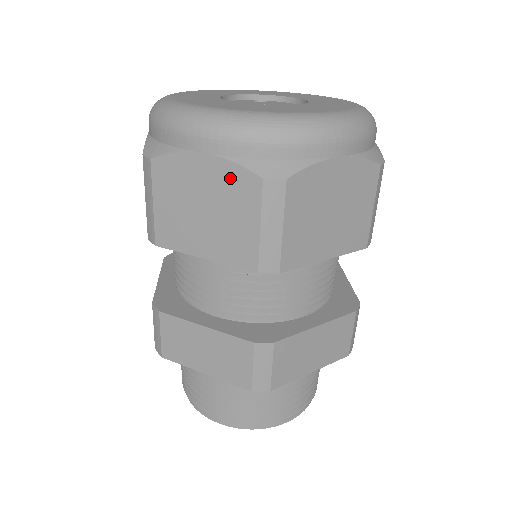
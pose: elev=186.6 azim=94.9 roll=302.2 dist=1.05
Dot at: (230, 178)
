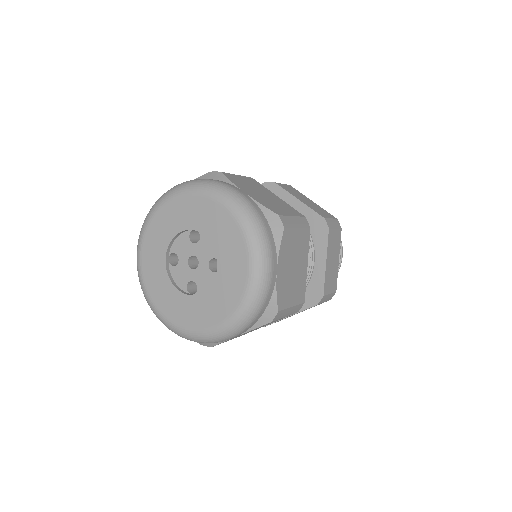
Dot at: occluded
